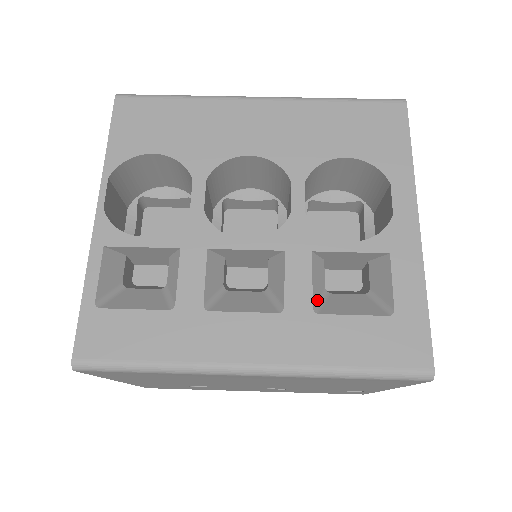
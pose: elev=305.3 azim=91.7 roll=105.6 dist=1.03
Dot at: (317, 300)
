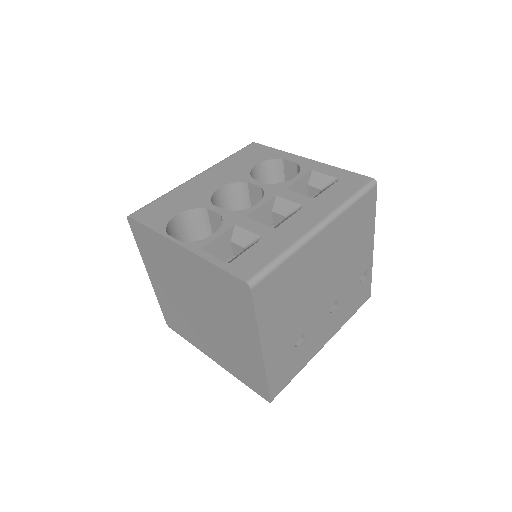
Dot at: occluded
